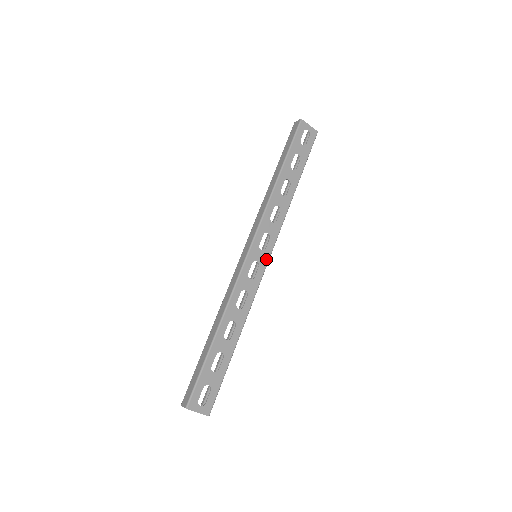
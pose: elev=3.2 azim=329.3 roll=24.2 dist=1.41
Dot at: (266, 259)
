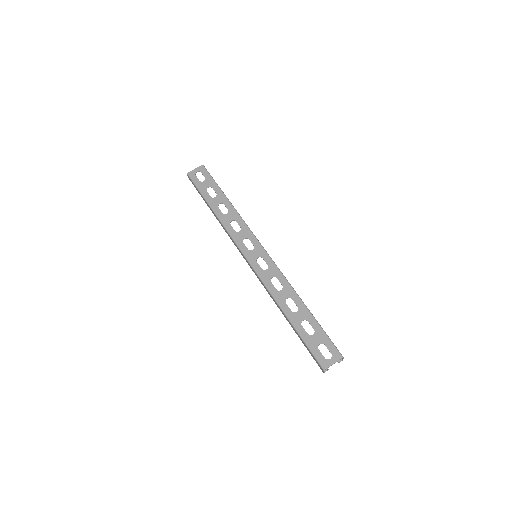
Dot at: (261, 250)
